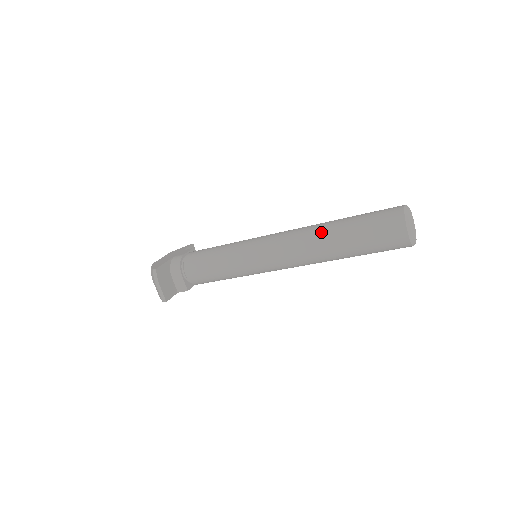
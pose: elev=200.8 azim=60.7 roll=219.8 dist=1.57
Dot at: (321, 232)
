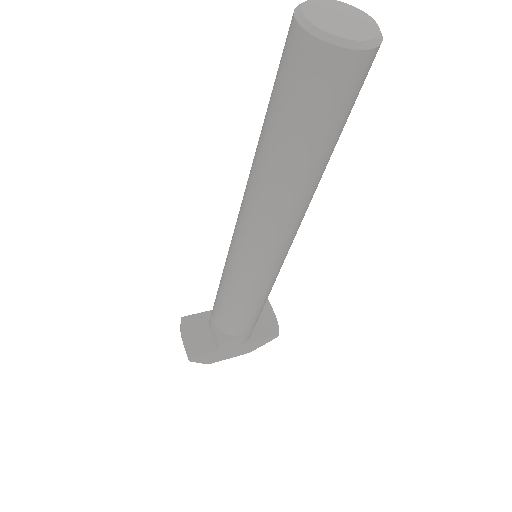
Dot at: occluded
